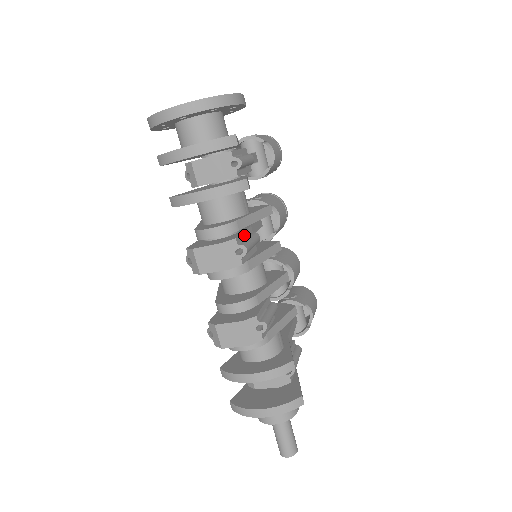
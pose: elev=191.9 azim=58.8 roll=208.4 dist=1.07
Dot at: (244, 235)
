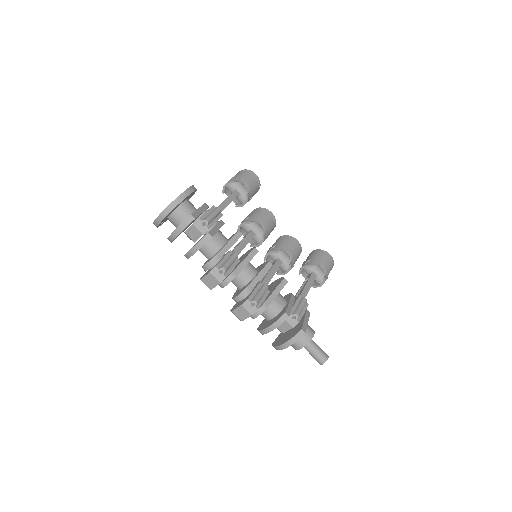
Dot at: (224, 260)
